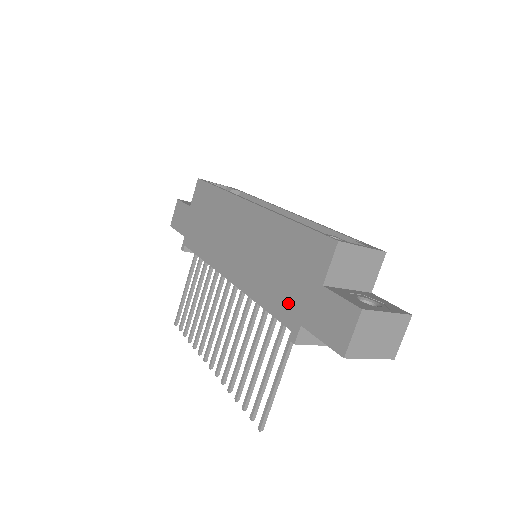
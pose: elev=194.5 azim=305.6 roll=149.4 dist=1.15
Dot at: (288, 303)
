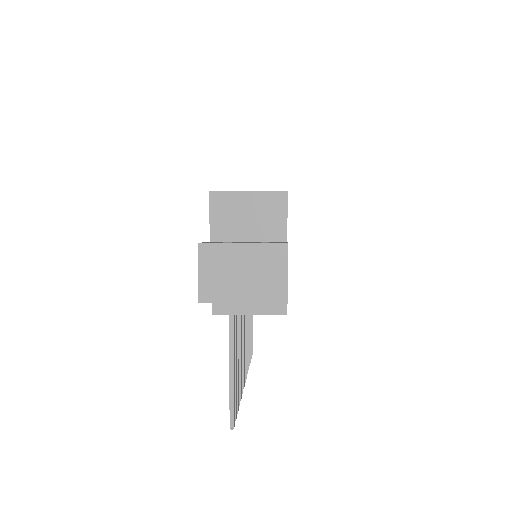
Dot at: occluded
